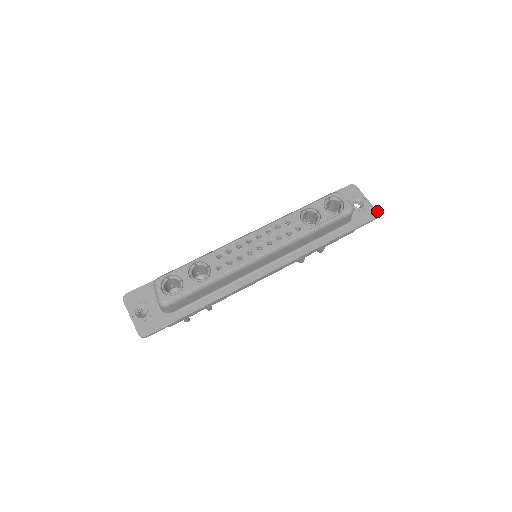
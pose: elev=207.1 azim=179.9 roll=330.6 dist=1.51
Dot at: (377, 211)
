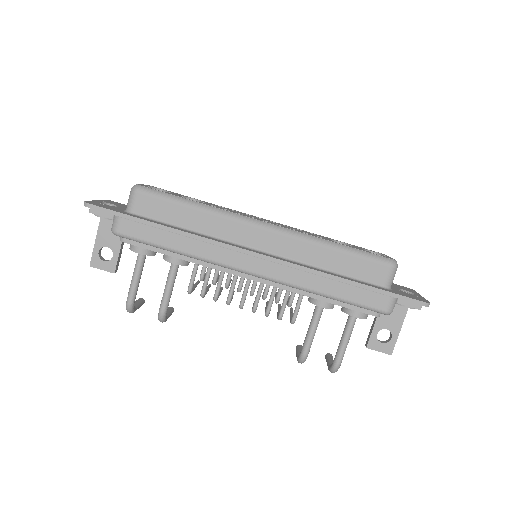
Dot at: (429, 302)
